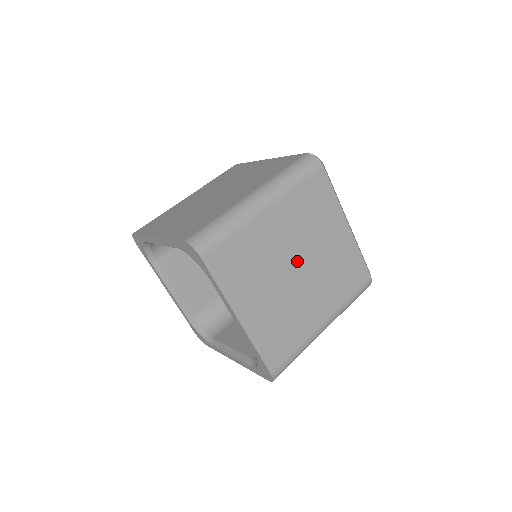
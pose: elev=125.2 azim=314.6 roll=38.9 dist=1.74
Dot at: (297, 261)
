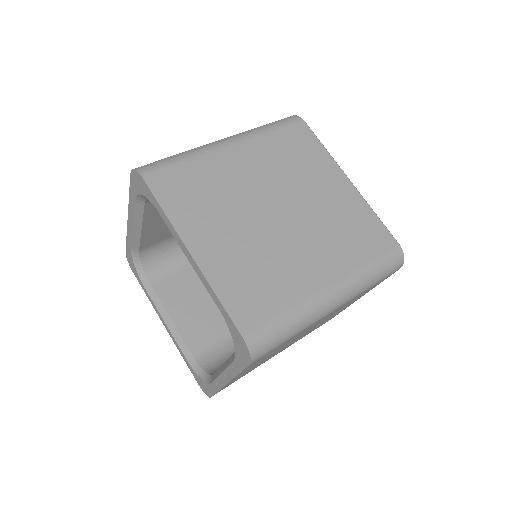
Dot at: (277, 204)
